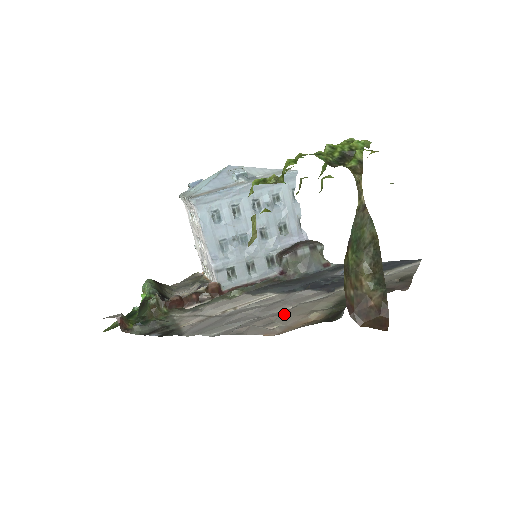
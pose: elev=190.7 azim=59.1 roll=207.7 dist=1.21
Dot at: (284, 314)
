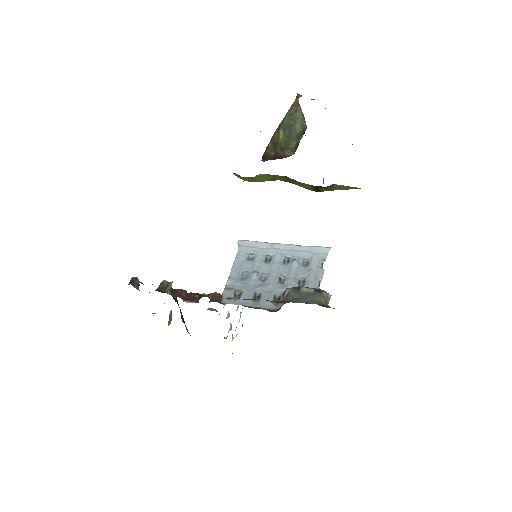
Dot at: occluded
